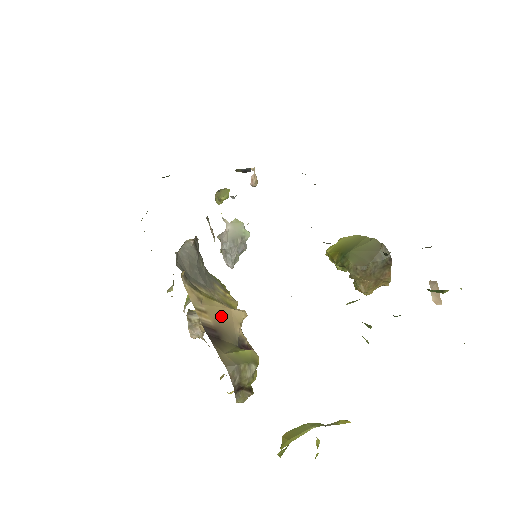
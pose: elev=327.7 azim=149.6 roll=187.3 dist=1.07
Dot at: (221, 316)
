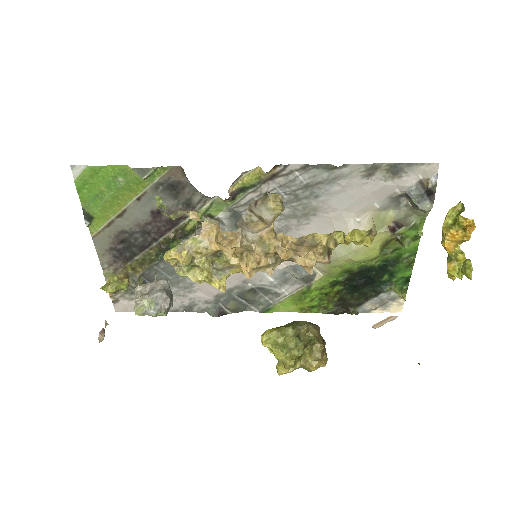
Dot at: occluded
